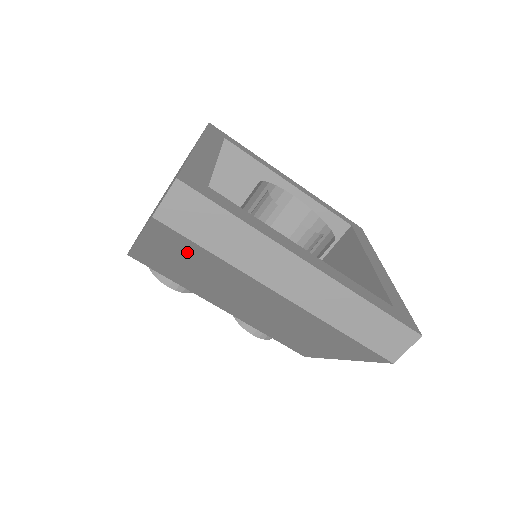
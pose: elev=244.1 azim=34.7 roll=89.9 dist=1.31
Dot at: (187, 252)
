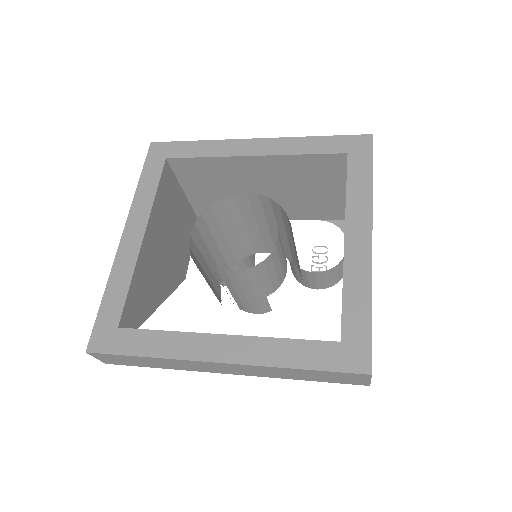
Dot at: occluded
